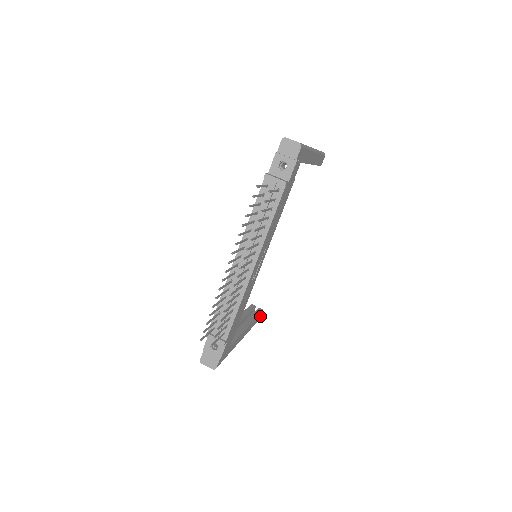
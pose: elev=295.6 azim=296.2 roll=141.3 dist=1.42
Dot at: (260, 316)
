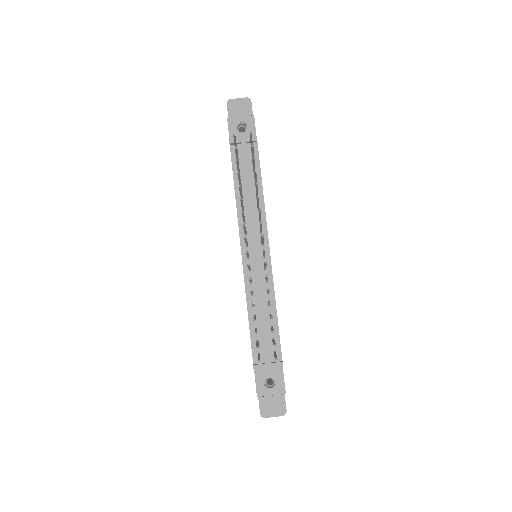
Dot at: occluded
